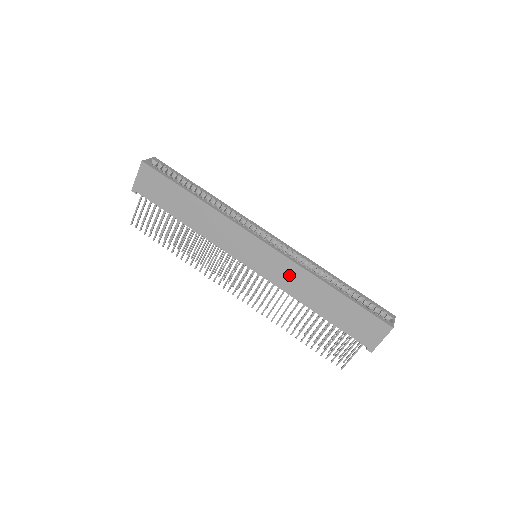
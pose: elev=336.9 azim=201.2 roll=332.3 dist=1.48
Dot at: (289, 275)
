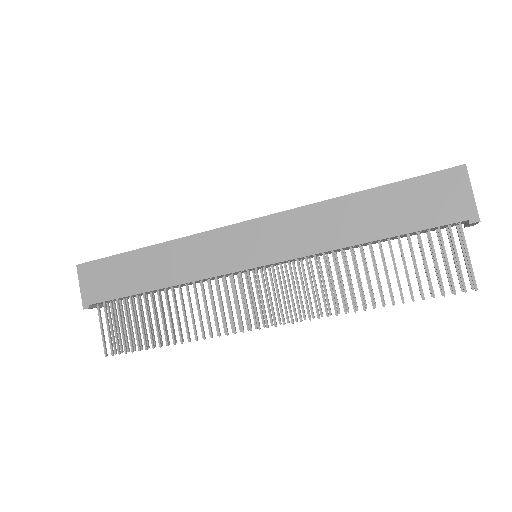
Dot at: (301, 229)
